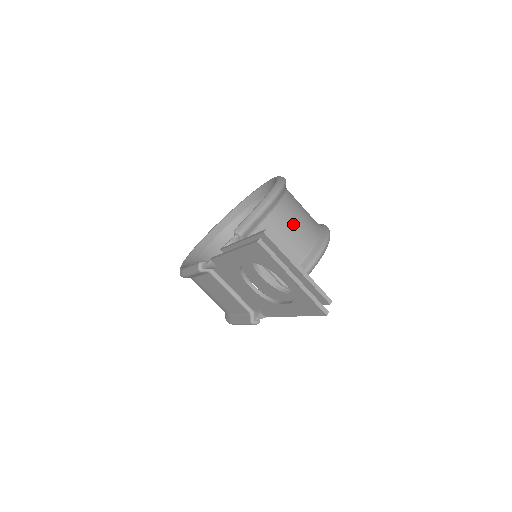
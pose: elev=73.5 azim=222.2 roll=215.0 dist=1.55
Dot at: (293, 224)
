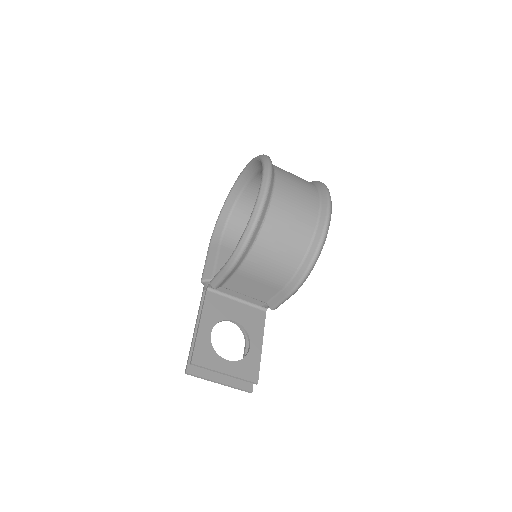
Dot at: (264, 270)
